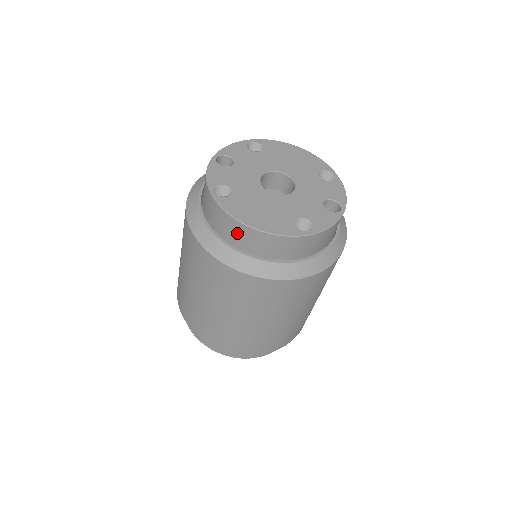
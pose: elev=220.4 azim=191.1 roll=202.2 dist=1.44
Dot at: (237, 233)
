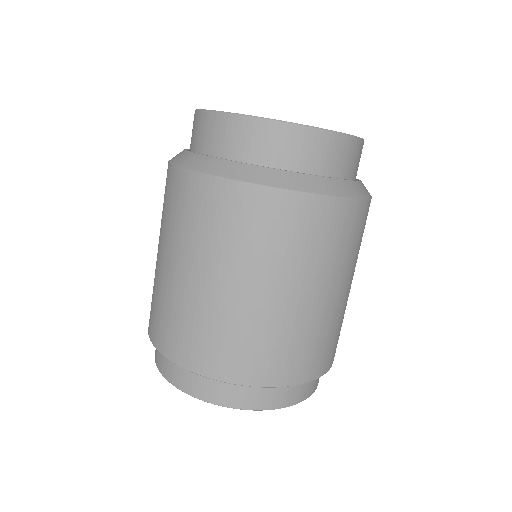
Dot at: (303, 148)
